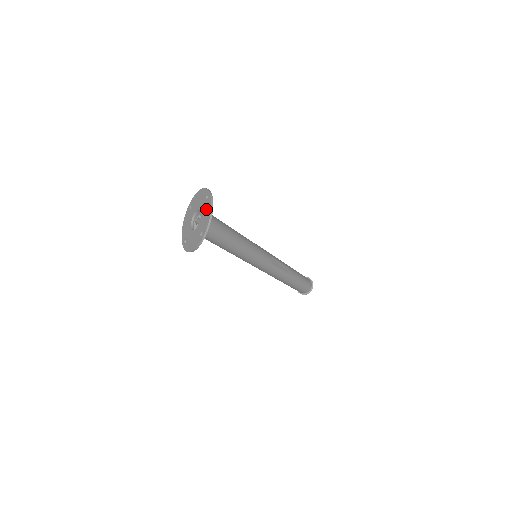
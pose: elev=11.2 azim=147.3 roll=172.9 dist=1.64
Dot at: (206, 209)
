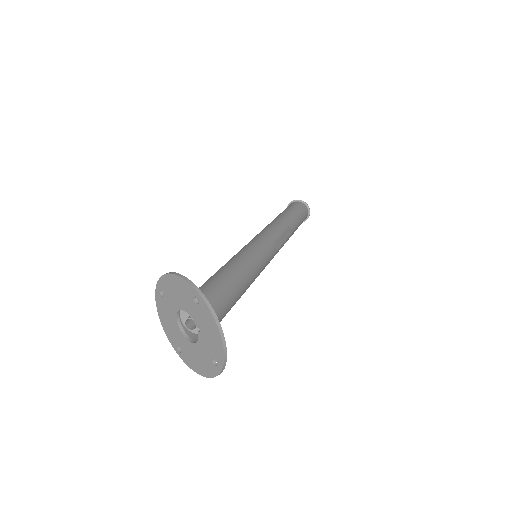
Dot at: (206, 324)
